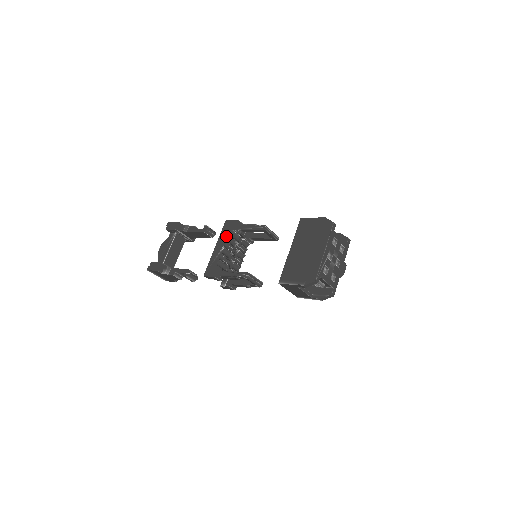
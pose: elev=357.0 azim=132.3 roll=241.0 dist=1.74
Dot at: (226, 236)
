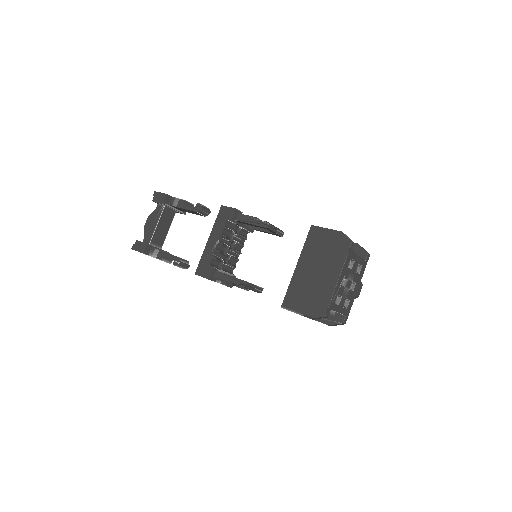
Dot at: (221, 227)
